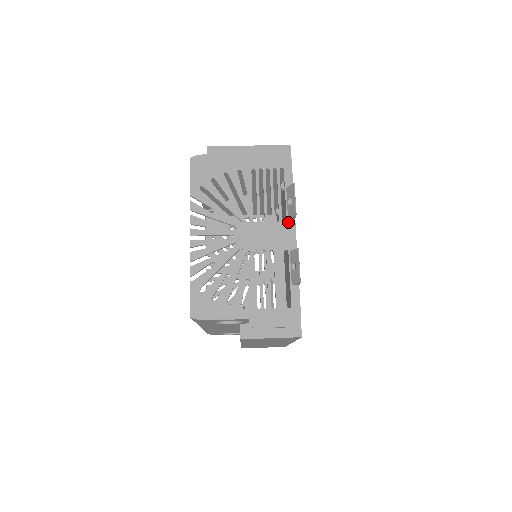
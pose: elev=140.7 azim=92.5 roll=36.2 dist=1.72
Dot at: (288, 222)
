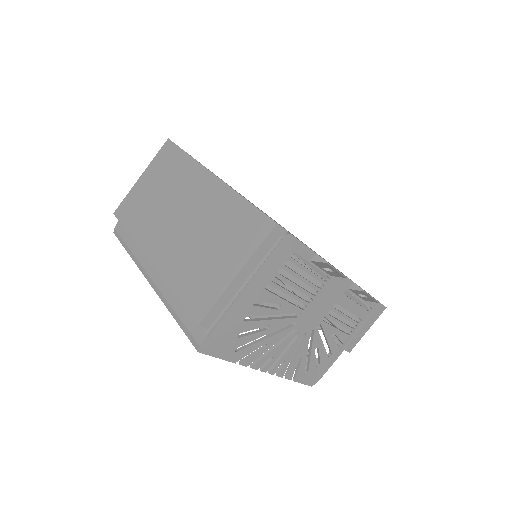
Dot at: (332, 277)
